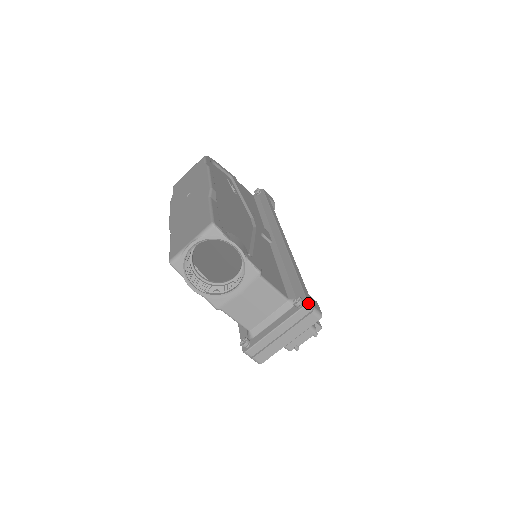
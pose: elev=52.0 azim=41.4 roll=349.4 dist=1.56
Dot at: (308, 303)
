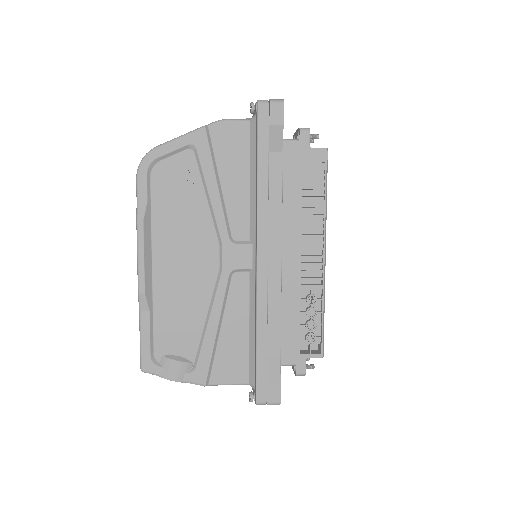
Dot at: (257, 404)
